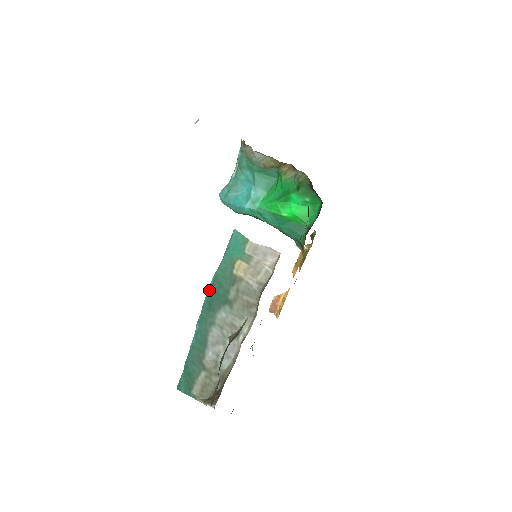
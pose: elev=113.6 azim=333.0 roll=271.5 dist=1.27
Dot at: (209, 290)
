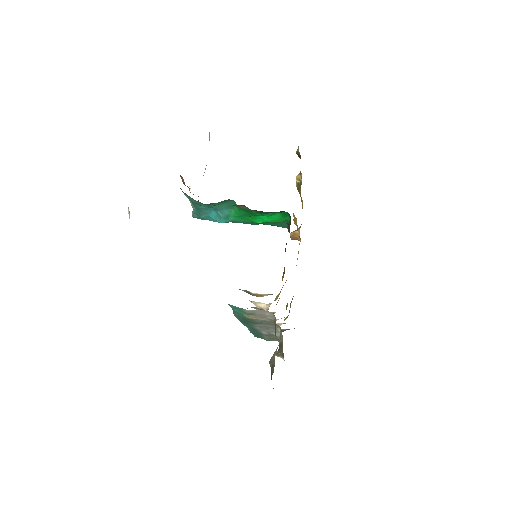
Dot at: (237, 318)
